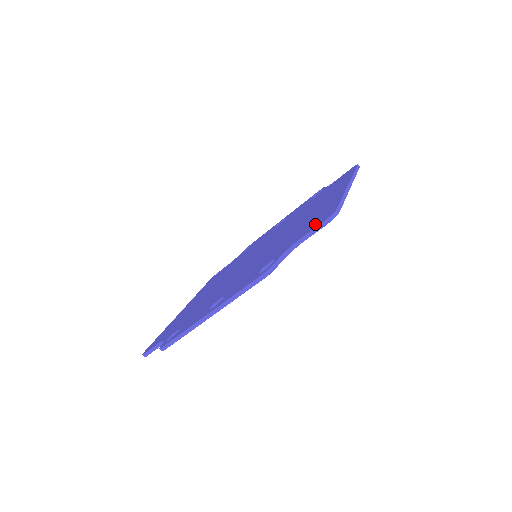
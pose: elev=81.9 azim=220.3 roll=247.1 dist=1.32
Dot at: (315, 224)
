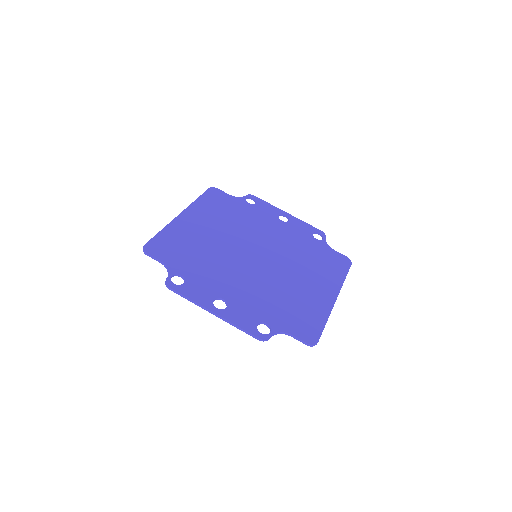
Dot at: (303, 332)
